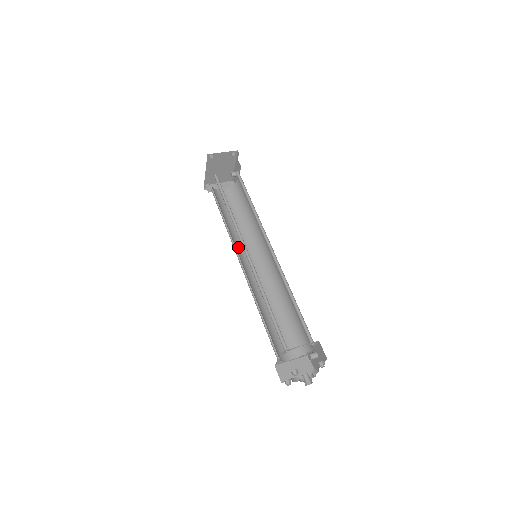
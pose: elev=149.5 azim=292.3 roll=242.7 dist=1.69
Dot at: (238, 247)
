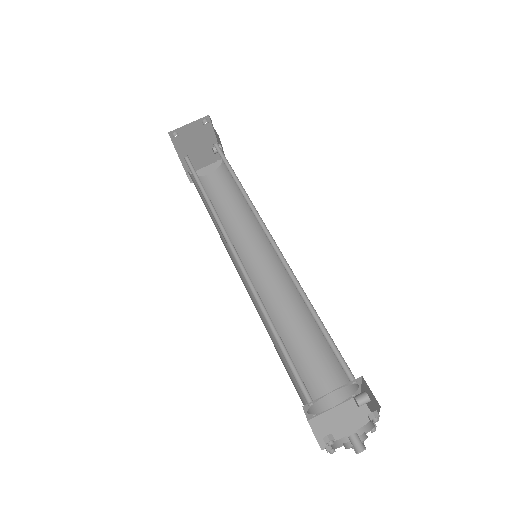
Dot at: (235, 248)
